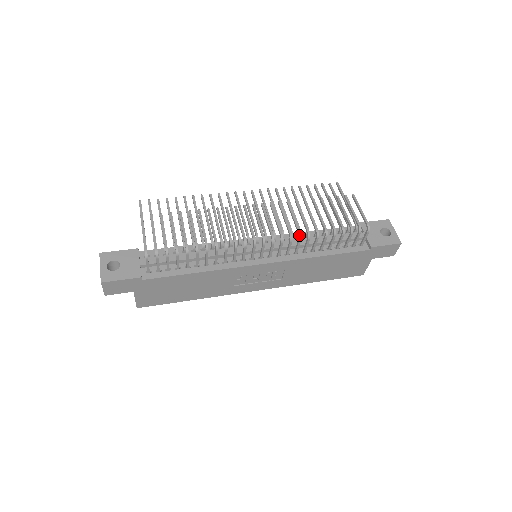
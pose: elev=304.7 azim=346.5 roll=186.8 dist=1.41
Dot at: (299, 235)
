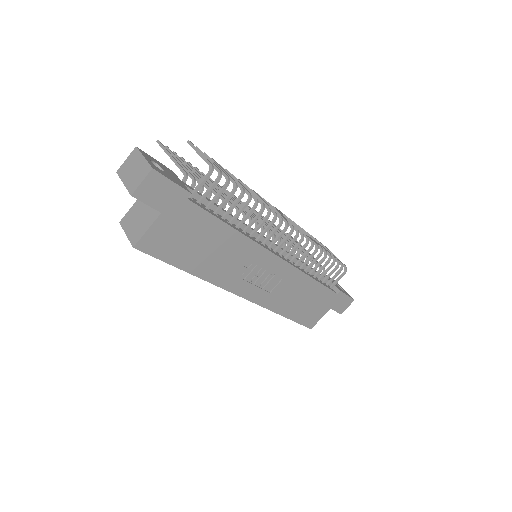
Dot at: (313, 242)
